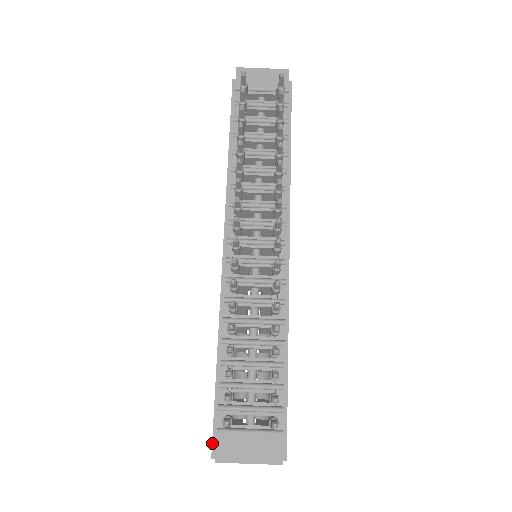
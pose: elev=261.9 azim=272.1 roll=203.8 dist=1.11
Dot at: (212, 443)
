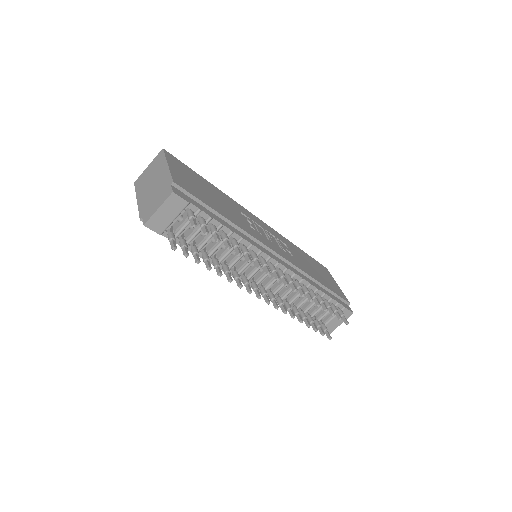
Dot at: occluded
